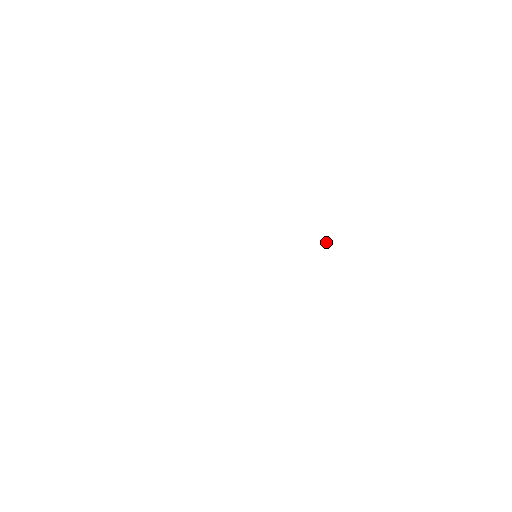
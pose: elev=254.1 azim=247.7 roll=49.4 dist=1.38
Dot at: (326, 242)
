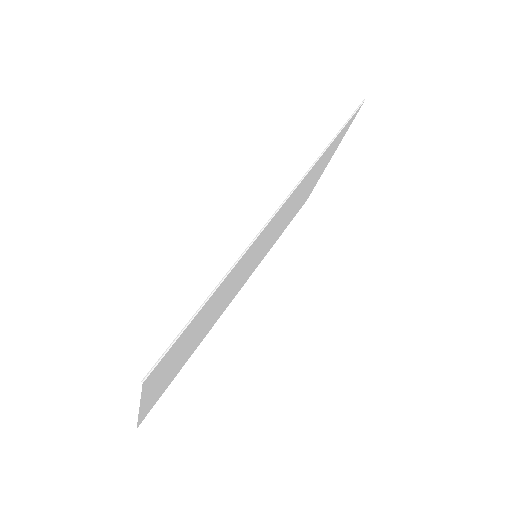
Dot at: occluded
